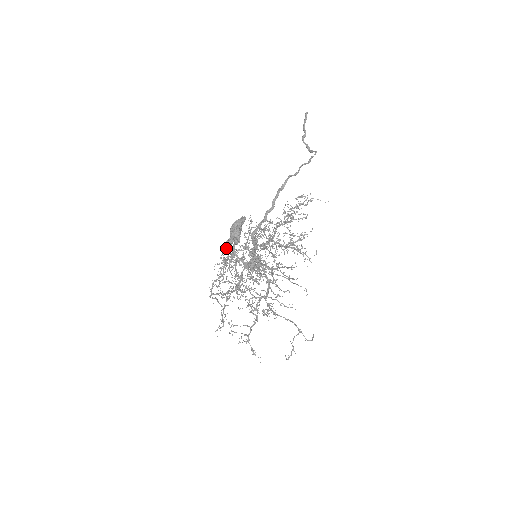
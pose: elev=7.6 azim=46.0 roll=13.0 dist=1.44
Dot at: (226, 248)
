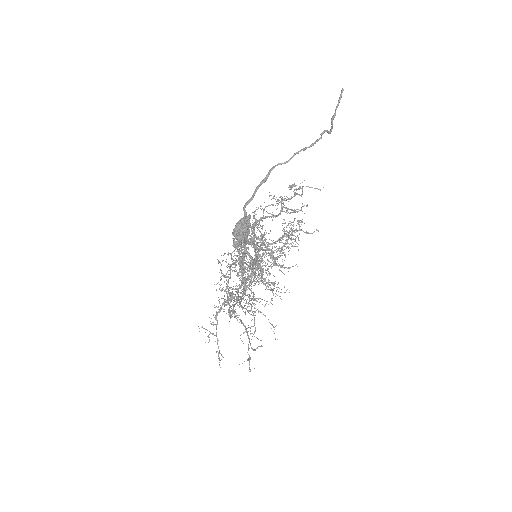
Dot at: (265, 252)
